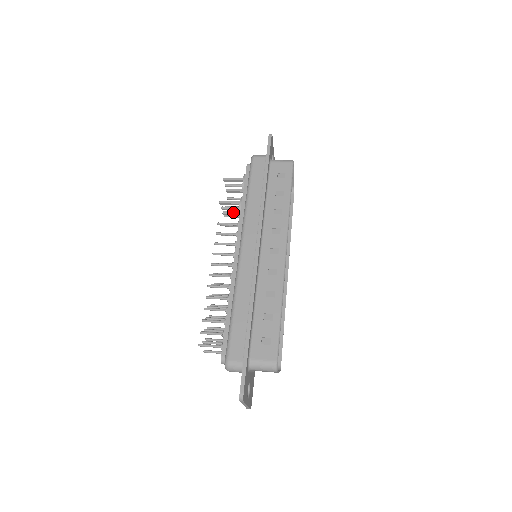
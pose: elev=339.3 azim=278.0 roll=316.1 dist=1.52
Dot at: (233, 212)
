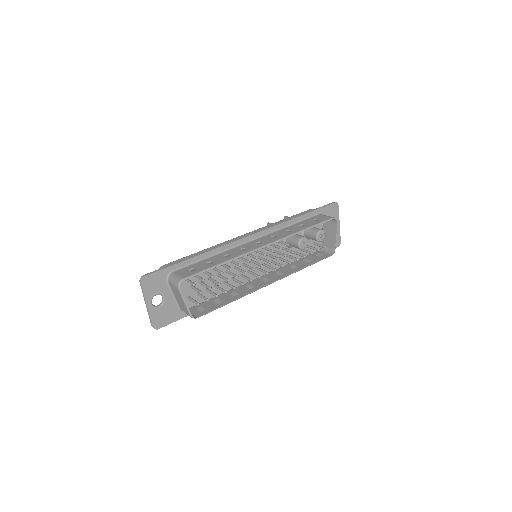
Dot at: occluded
